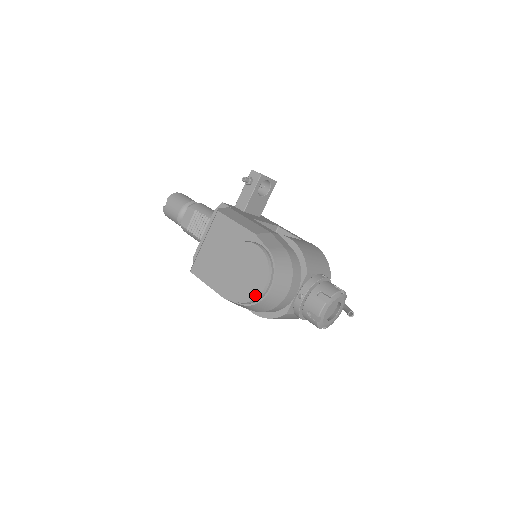
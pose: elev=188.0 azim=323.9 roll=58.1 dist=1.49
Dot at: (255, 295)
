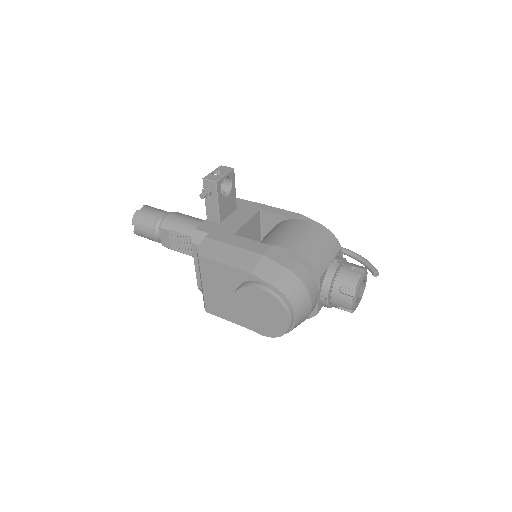
Dot at: (283, 331)
